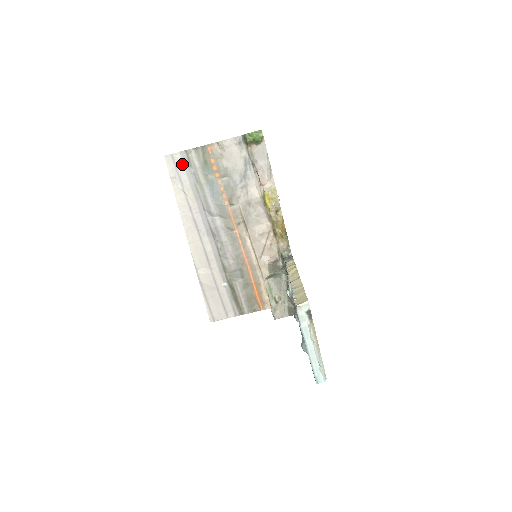
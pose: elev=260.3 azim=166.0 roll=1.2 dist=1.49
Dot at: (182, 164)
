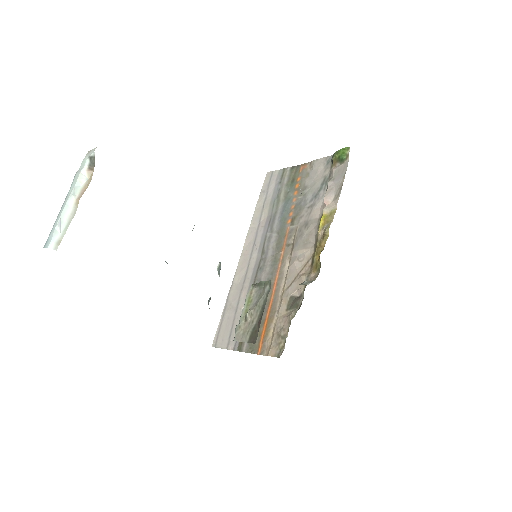
Dot at: (275, 180)
